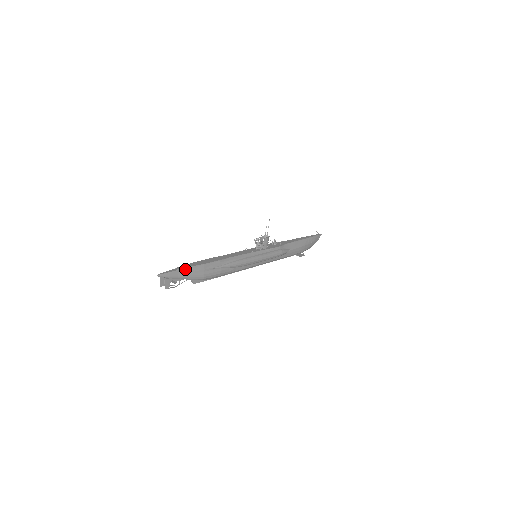
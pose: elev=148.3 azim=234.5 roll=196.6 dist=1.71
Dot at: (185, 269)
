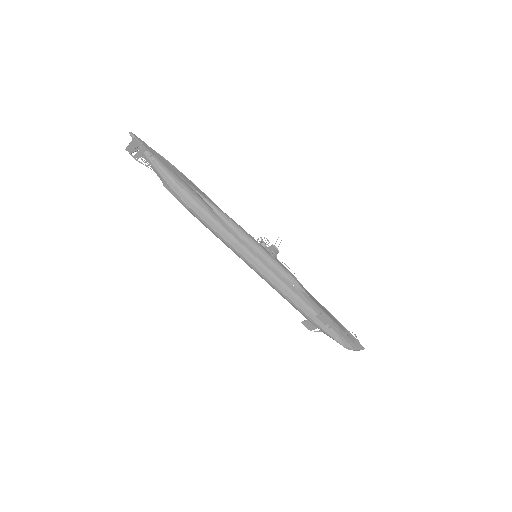
Dot at: (162, 157)
